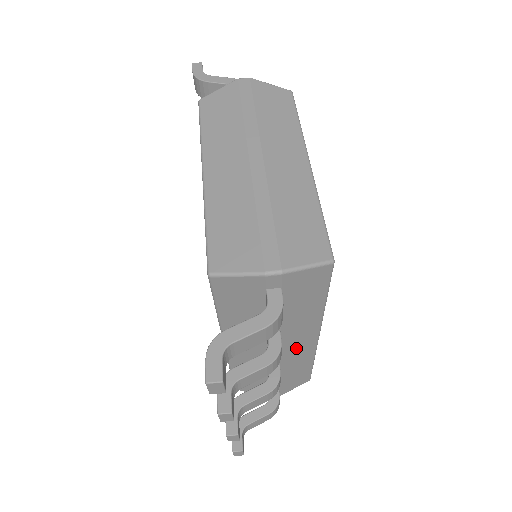
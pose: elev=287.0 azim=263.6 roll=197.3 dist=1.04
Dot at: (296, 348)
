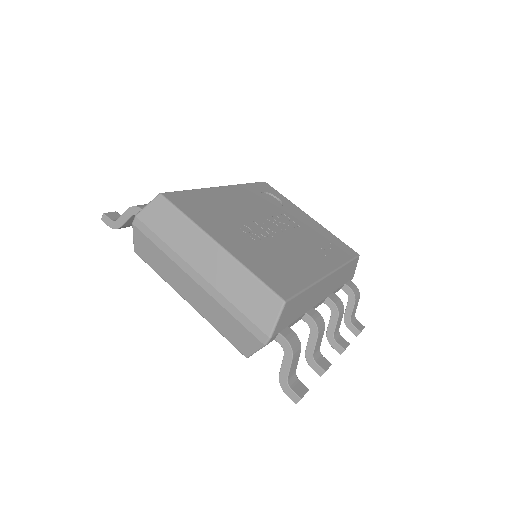
Dot at: (326, 289)
